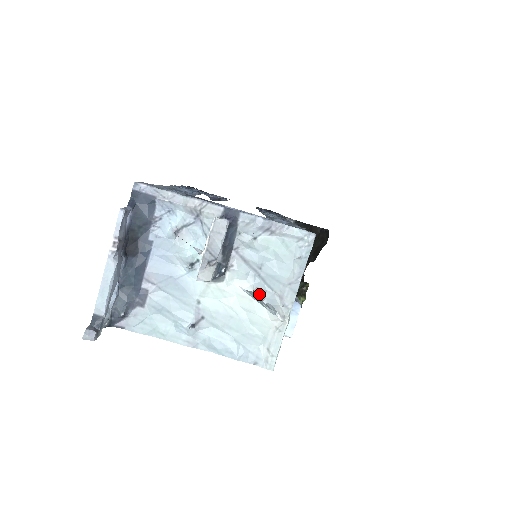
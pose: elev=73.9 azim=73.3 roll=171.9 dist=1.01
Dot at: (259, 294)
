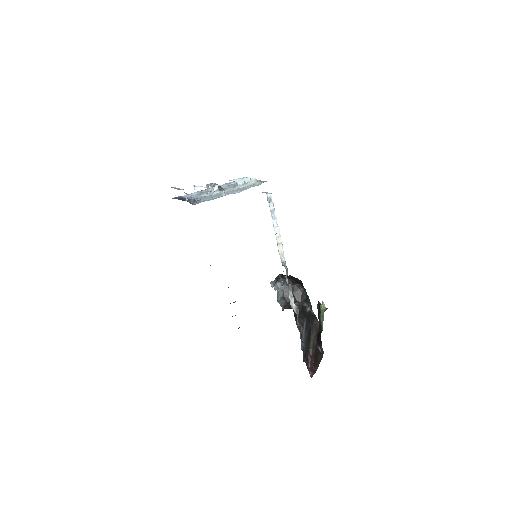
Dot at: (240, 183)
